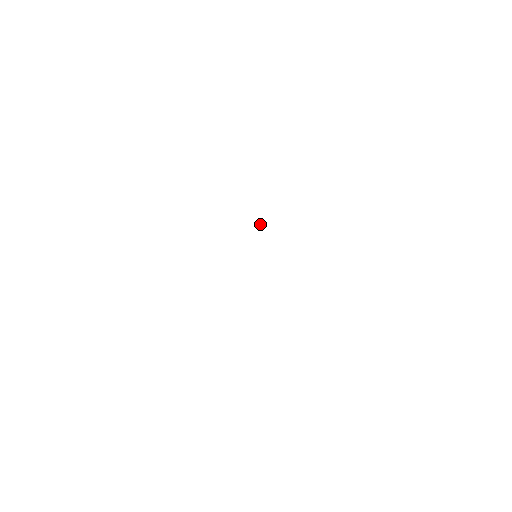
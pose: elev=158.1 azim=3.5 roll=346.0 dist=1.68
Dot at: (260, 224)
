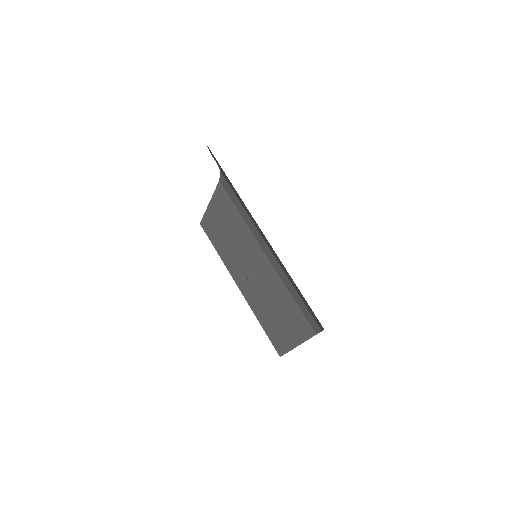
Dot at: (251, 279)
